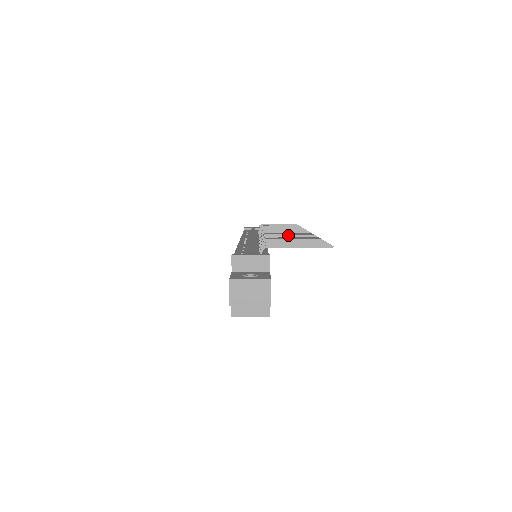
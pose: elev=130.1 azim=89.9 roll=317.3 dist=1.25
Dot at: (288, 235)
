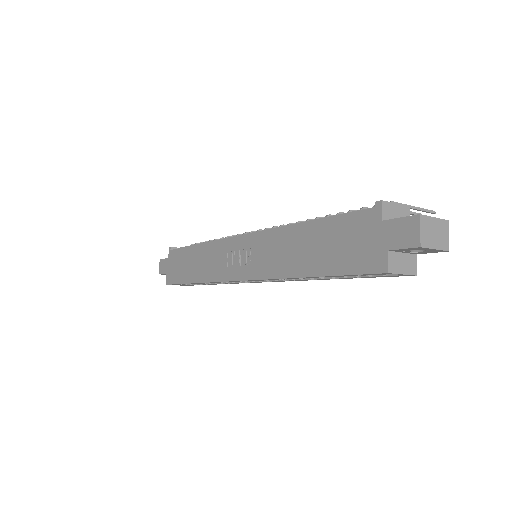
Dot at: occluded
